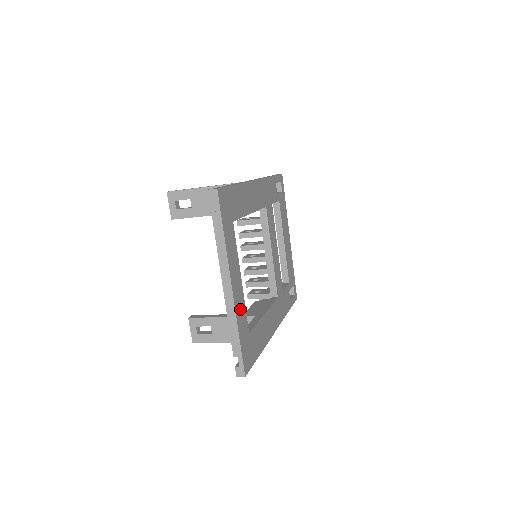
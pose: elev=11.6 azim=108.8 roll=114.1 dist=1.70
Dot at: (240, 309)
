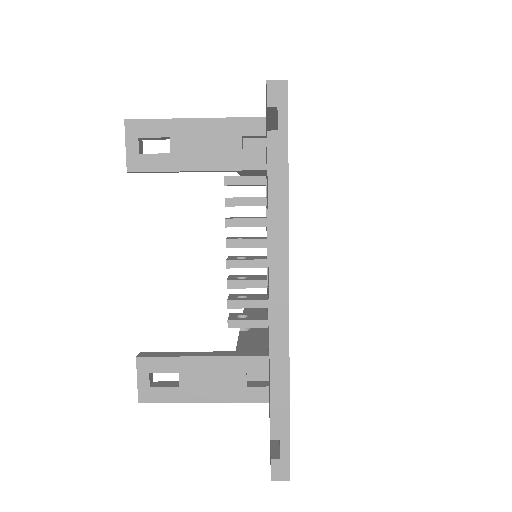
Dot at: occluded
